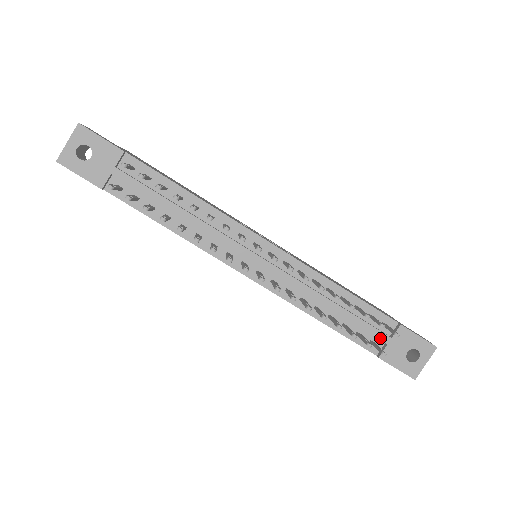
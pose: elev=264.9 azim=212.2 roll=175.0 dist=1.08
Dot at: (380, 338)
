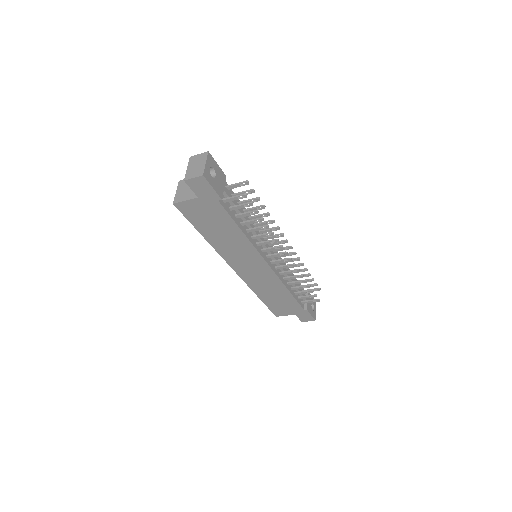
Dot at: occluded
